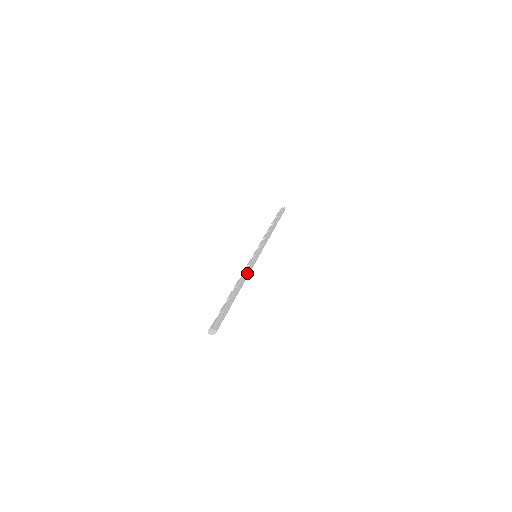
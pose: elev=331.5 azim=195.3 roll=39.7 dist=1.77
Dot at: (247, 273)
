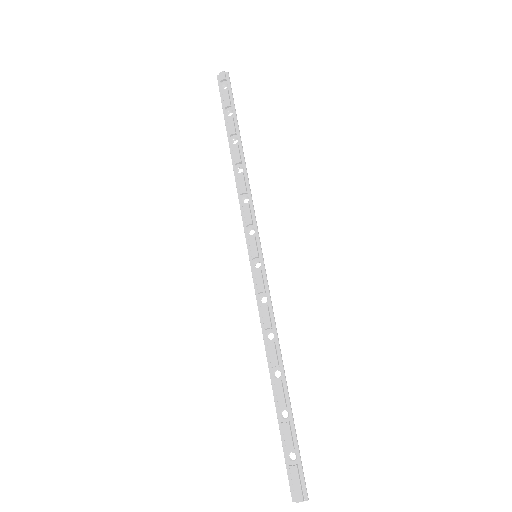
Dot at: (275, 324)
